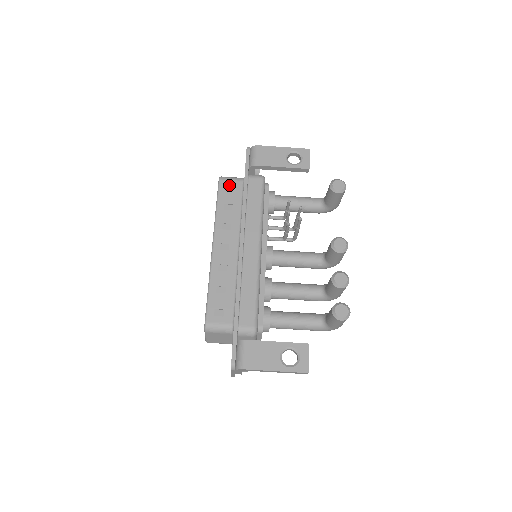
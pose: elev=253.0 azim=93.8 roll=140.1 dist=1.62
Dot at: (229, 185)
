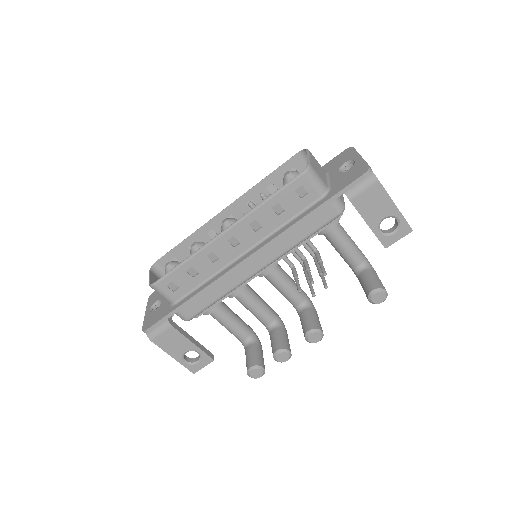
Dot at: (305, 188)
